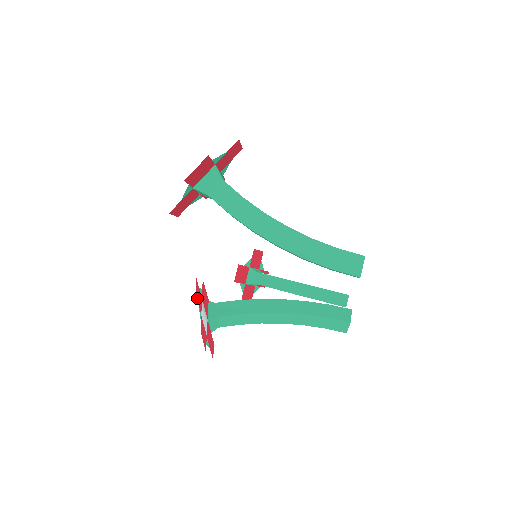
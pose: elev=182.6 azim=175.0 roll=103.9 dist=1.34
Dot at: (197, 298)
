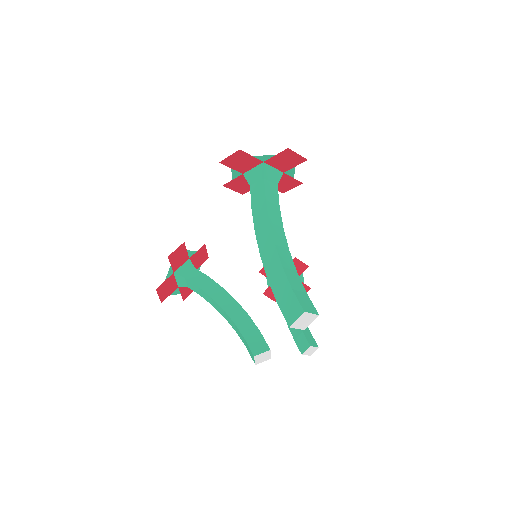
Dot at: (204, 260)
